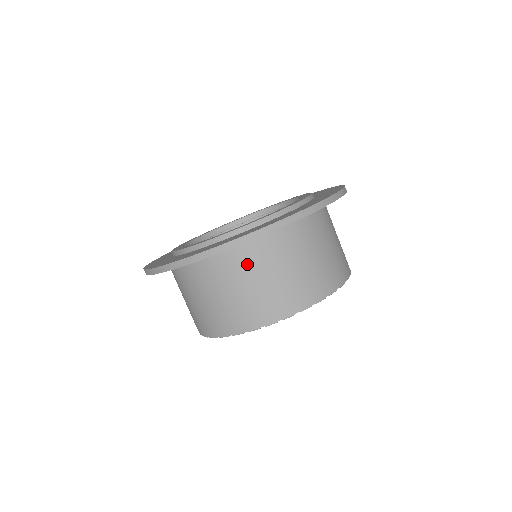
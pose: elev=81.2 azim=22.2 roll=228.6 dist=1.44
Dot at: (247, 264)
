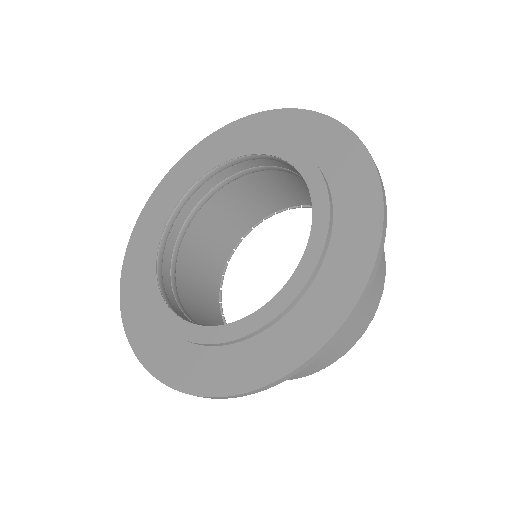
Dot at: occluded
